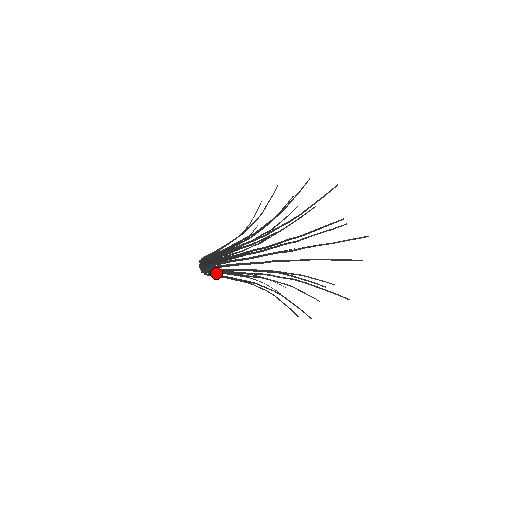
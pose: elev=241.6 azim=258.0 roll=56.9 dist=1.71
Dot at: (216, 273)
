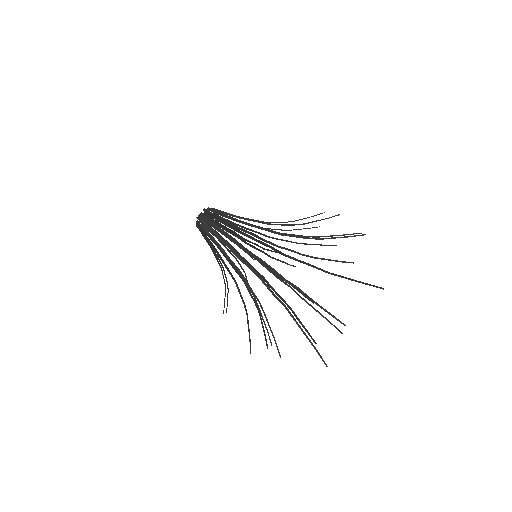
Dot at: (206, 236)
